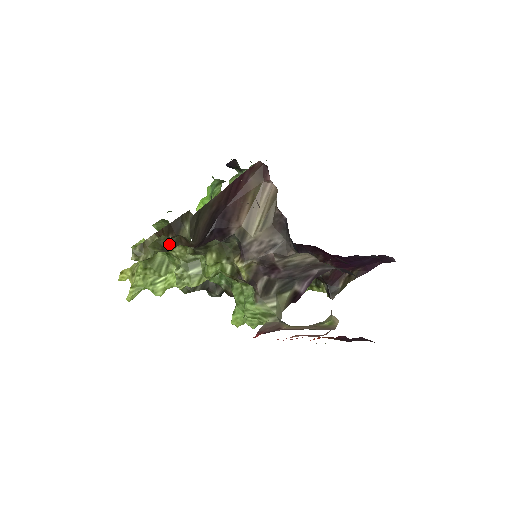
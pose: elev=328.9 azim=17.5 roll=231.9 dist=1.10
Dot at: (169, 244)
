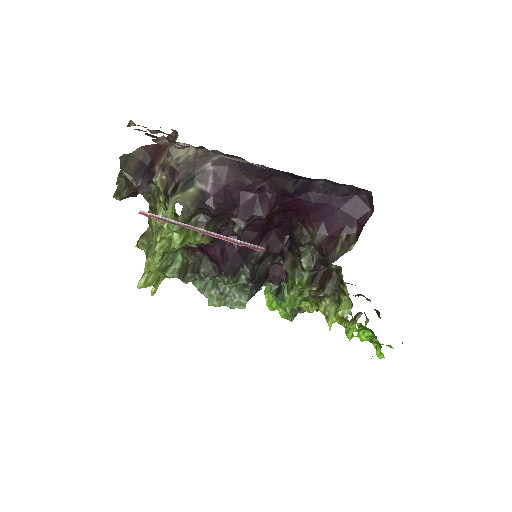
Dot at: (121, 189)
